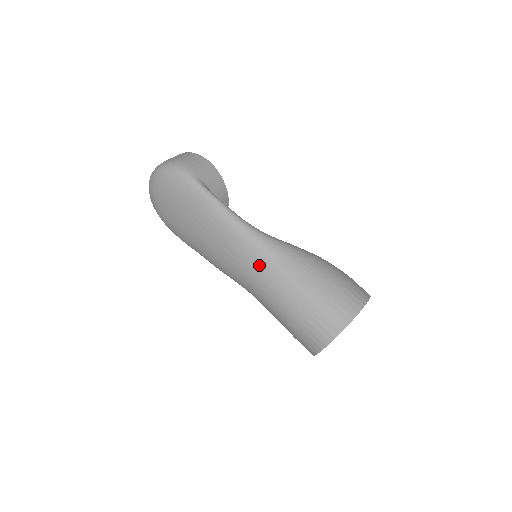
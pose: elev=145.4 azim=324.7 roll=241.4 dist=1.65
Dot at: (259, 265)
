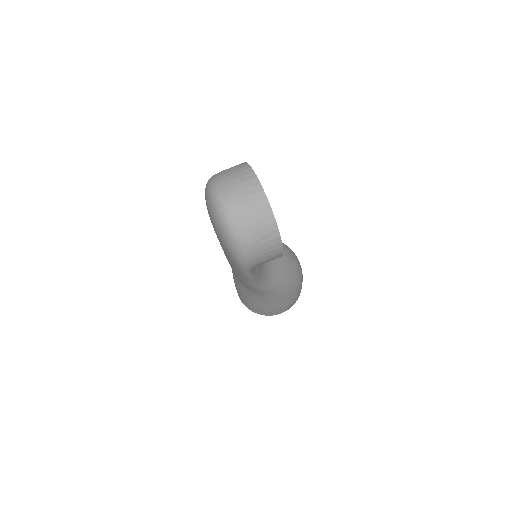
Dot at: (243, 285)
